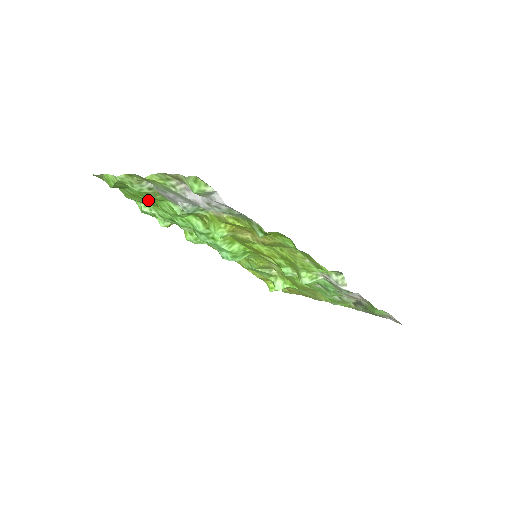
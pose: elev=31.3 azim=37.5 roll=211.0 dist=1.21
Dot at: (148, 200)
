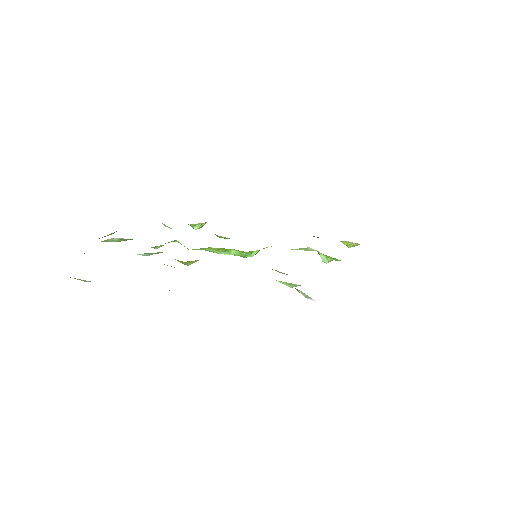
Dot at: occluded
